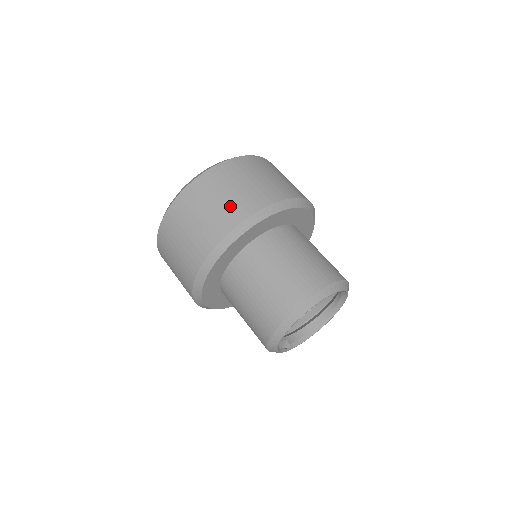
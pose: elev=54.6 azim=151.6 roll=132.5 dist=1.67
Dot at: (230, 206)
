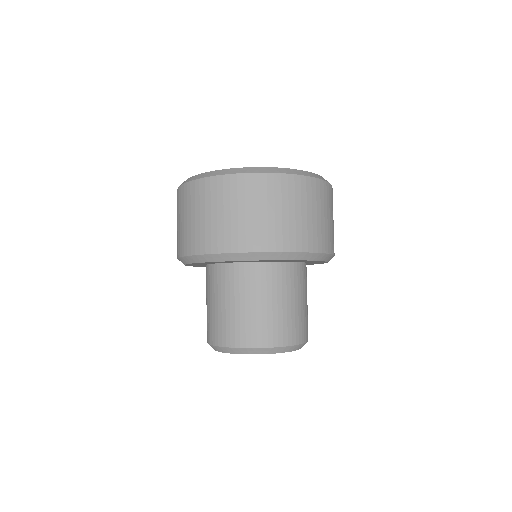
Dot at: (215, 230)
